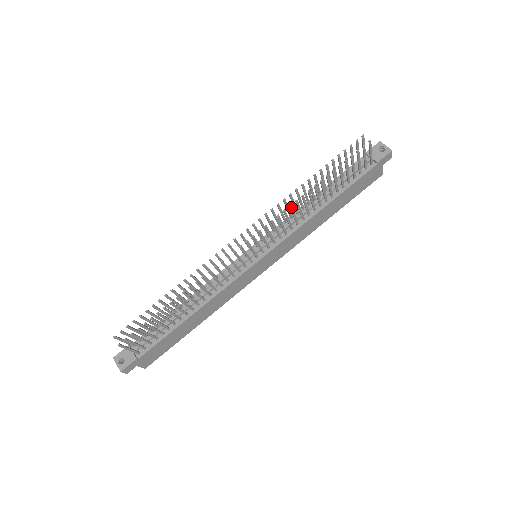
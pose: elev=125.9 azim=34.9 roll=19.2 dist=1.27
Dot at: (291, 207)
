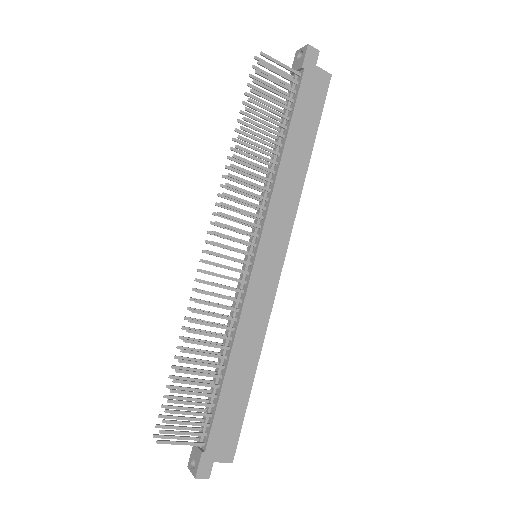
Dot at: (232, 176)
